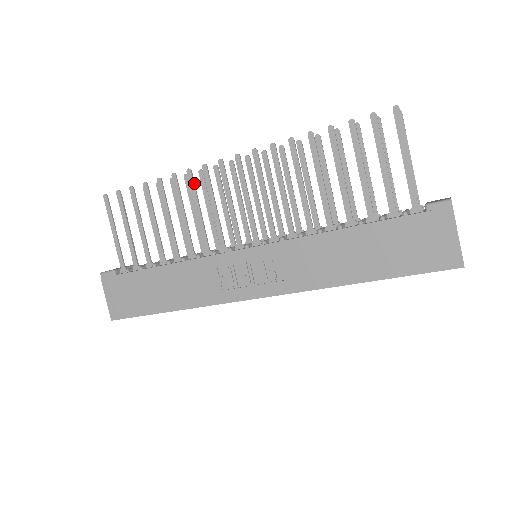
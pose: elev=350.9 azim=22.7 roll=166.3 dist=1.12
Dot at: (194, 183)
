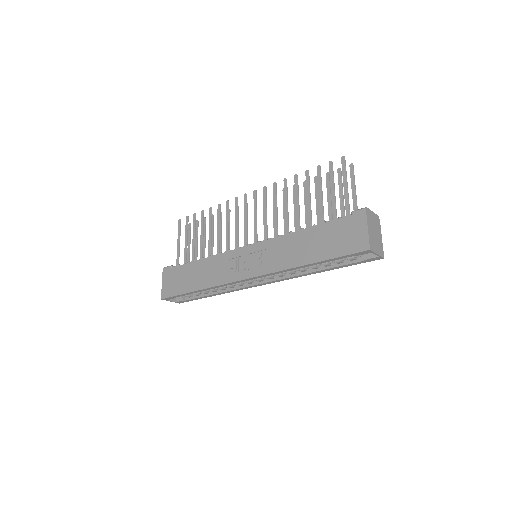
Dot at: occluded
